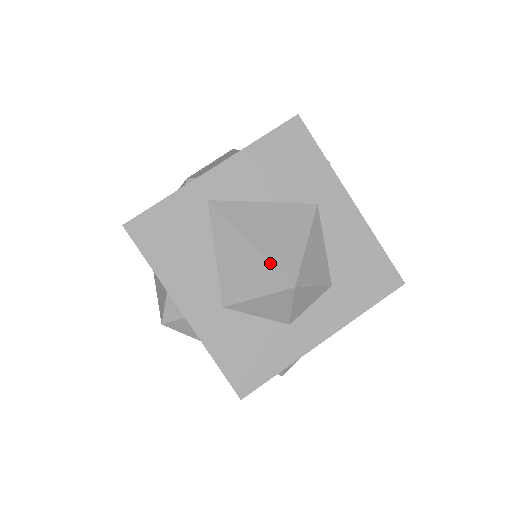
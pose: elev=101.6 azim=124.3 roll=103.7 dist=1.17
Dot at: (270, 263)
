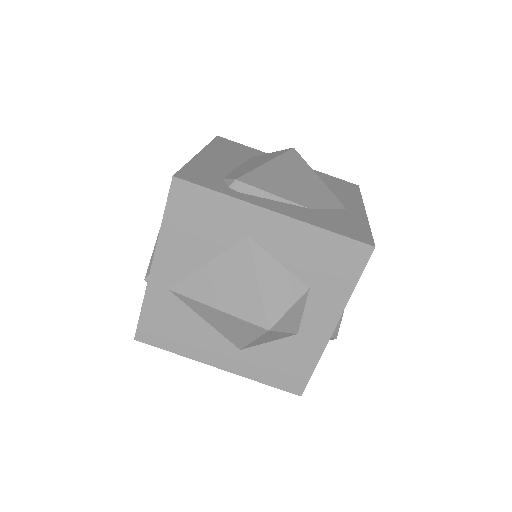
Dot at: (240, 319)
